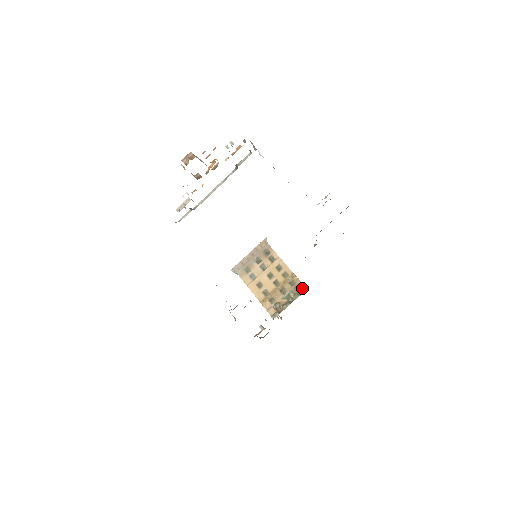
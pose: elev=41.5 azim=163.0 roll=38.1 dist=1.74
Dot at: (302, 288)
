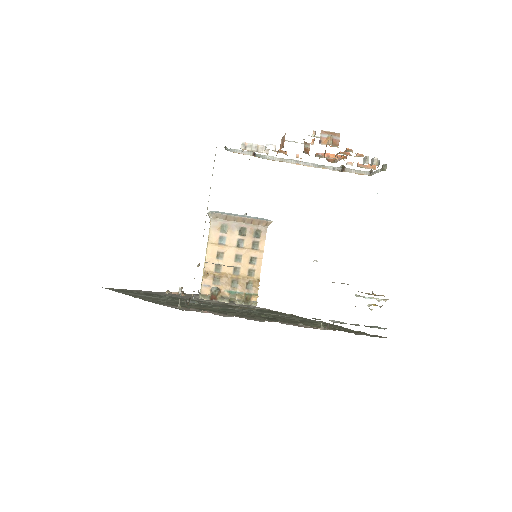
Dot at: (253, 301)
